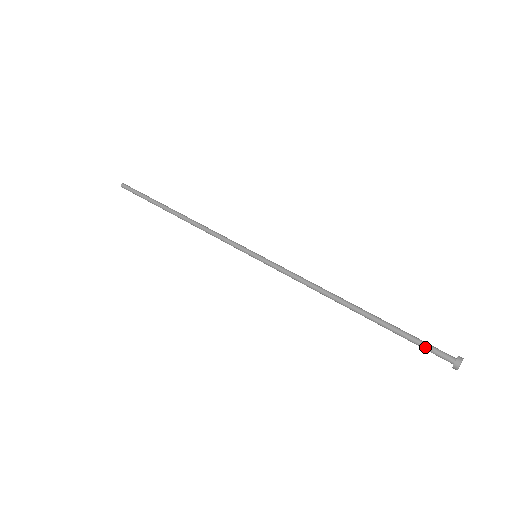
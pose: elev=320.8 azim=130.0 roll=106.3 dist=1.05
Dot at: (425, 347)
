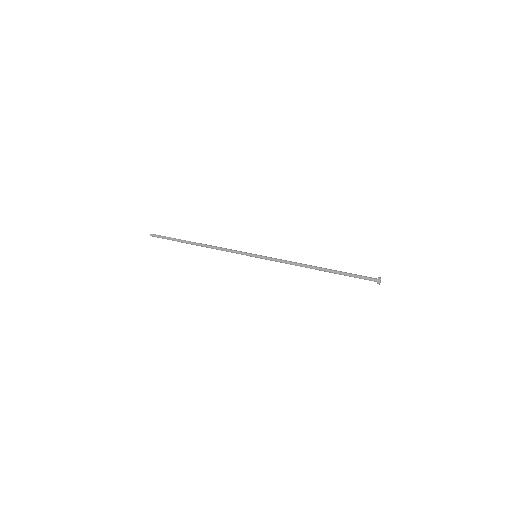
Dot at: (362, 276)
